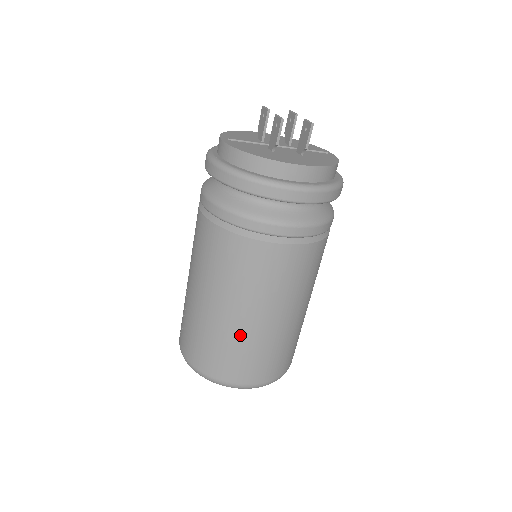
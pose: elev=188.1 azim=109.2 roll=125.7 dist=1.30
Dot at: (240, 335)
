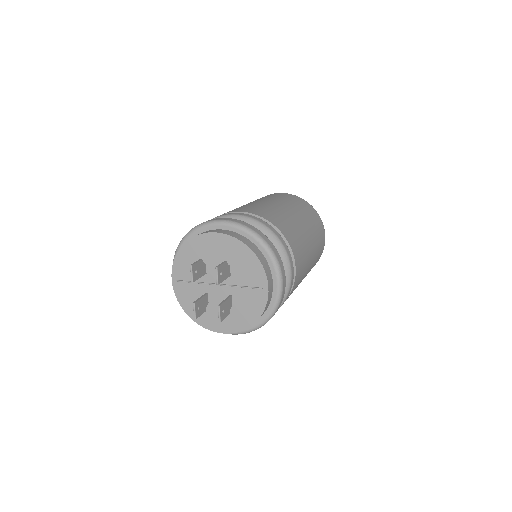
Dot at: occluded
